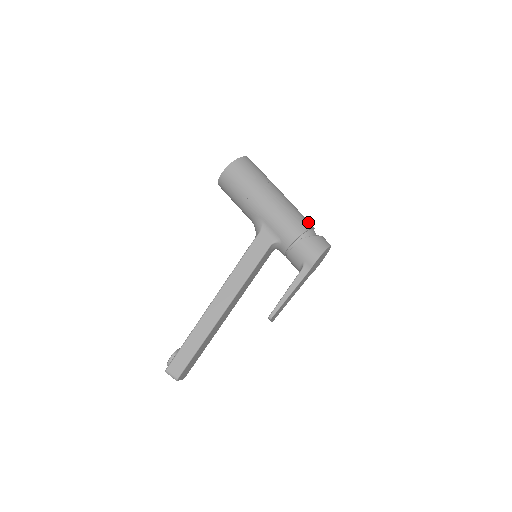
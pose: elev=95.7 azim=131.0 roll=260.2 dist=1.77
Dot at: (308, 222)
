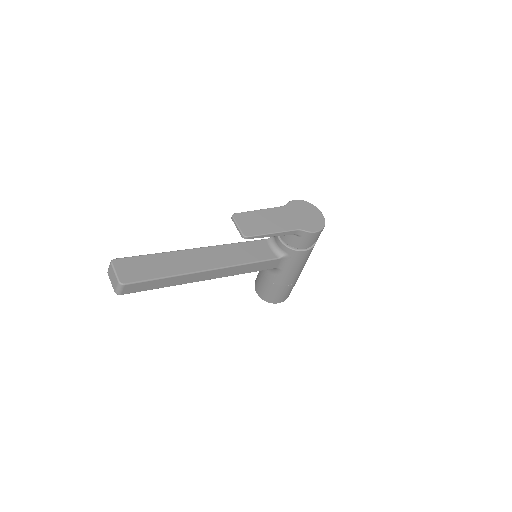
Dot at: occluded
